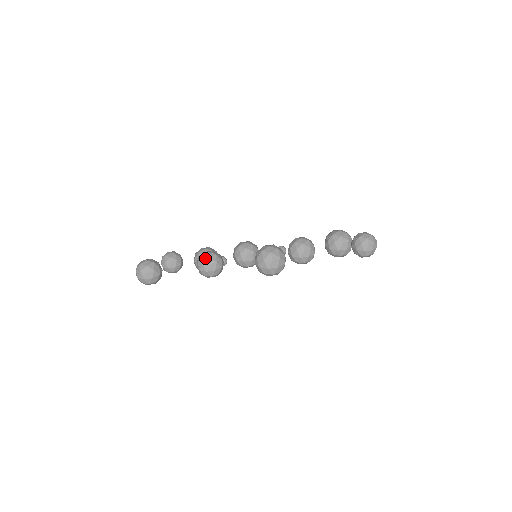
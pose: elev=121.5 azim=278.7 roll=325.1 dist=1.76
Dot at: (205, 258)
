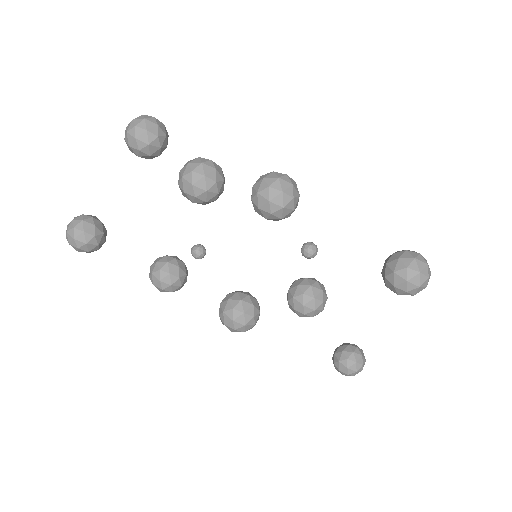
Dot at: occluded
